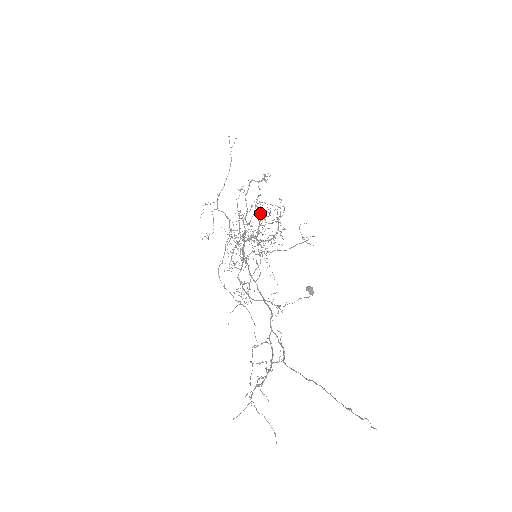
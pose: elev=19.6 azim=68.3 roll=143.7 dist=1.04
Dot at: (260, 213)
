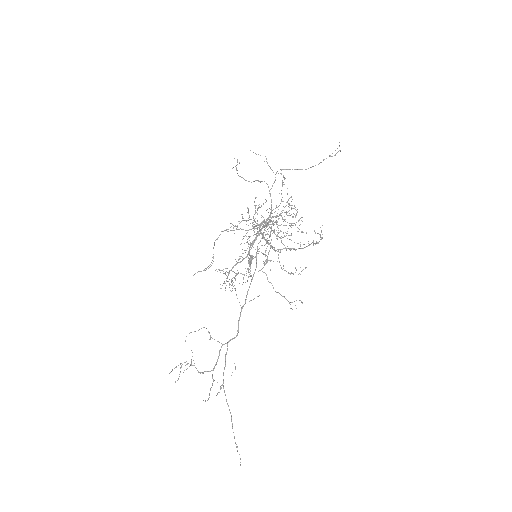
Dot at: occluded
